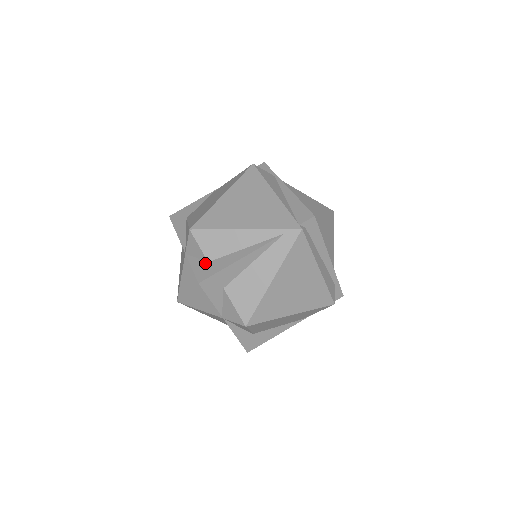
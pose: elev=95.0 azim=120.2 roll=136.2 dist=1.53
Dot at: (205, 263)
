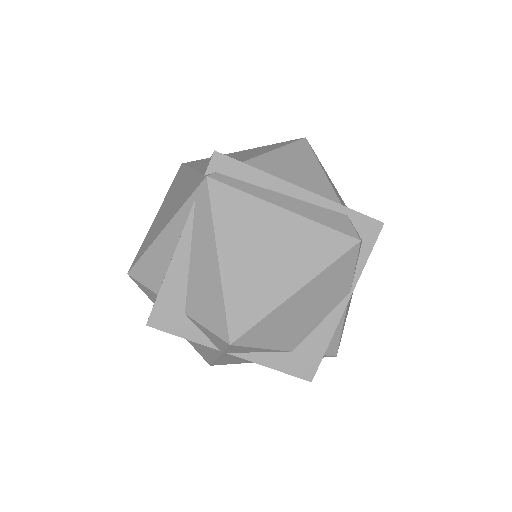
Dot at: occluded
